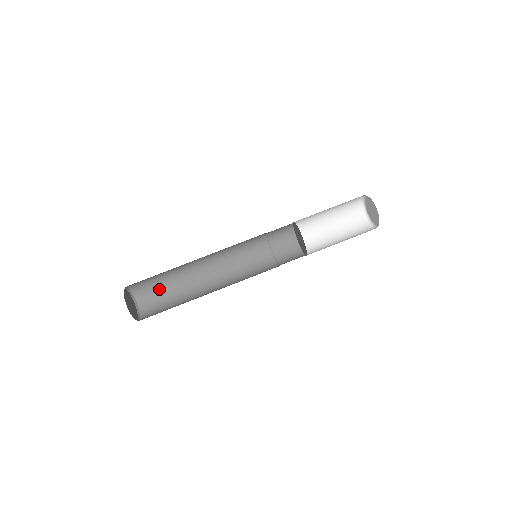
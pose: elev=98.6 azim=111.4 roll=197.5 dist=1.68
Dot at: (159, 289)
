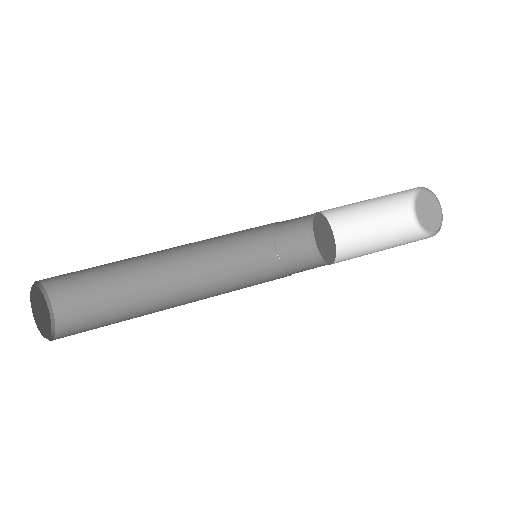
Dot at: (95, 295)
